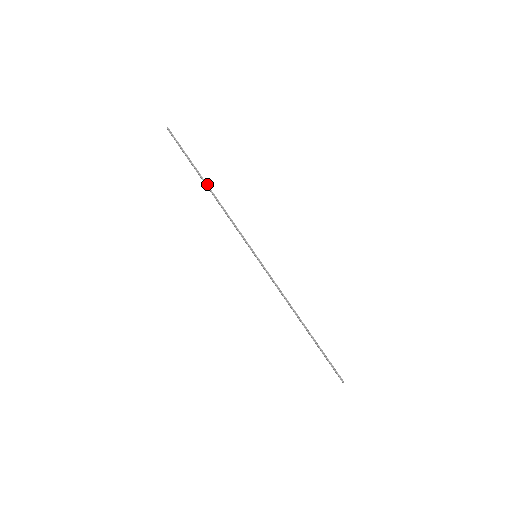
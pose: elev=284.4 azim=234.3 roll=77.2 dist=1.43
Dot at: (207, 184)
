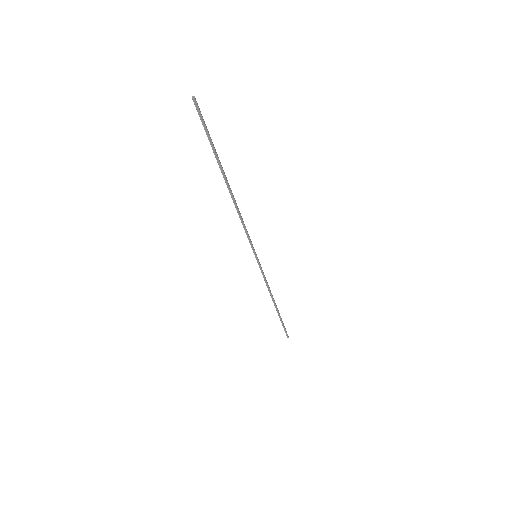
Dot at: (228, 183)
